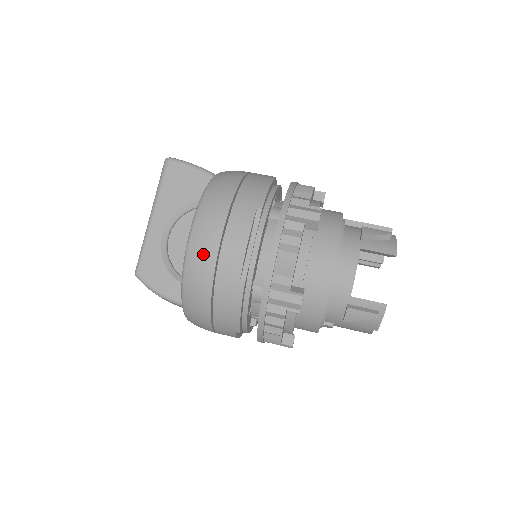
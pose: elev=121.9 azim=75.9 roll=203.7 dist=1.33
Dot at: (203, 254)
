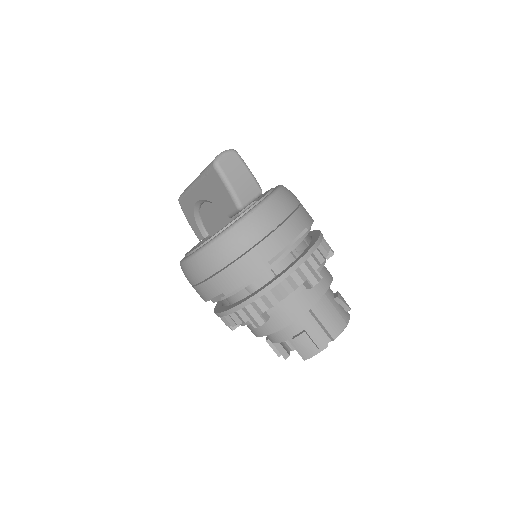
Dot at: (186, 276)
